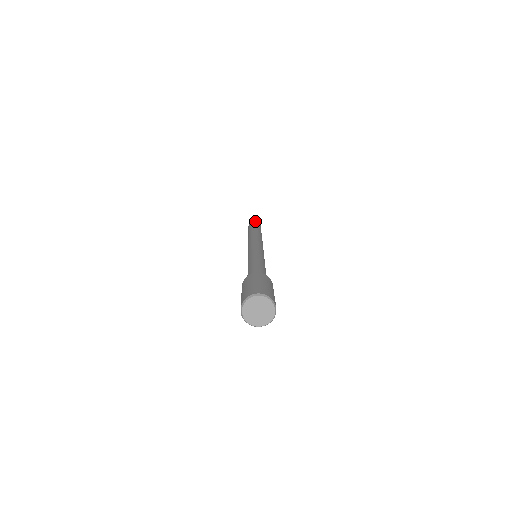
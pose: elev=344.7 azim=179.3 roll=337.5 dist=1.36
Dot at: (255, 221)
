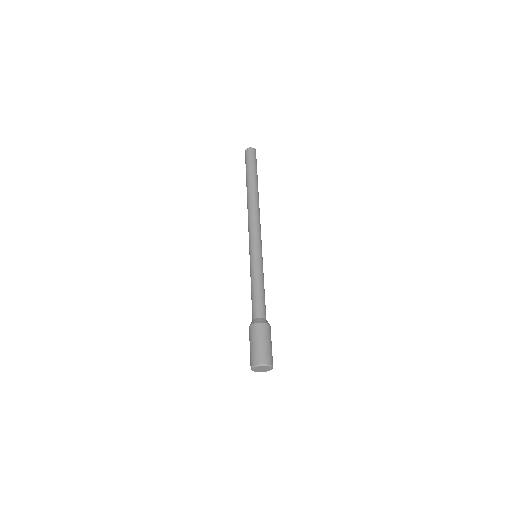
Dot at: (256, 168)
